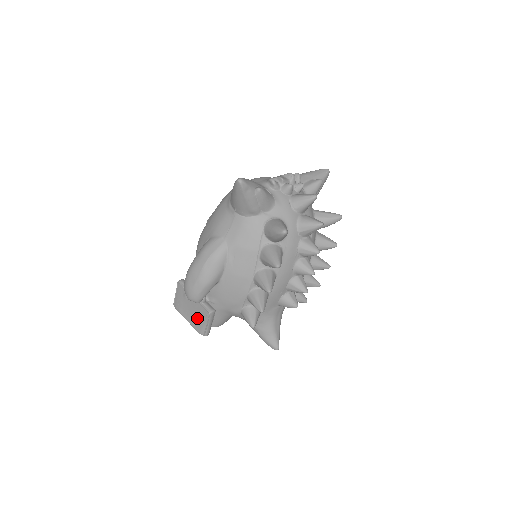
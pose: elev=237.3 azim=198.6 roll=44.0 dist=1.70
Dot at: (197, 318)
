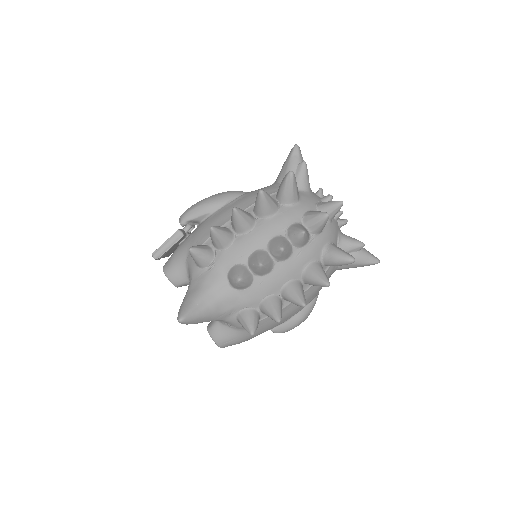
Dot at: occluded
